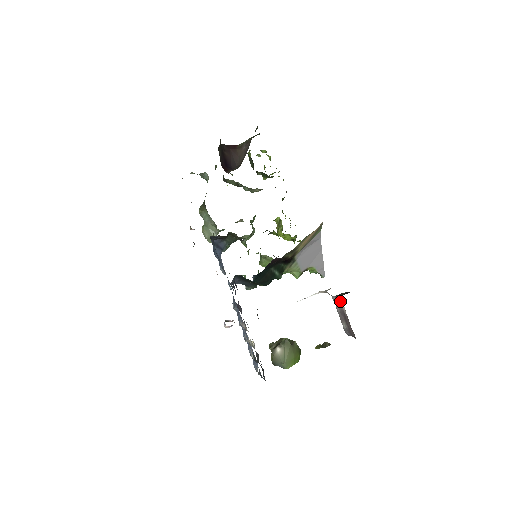
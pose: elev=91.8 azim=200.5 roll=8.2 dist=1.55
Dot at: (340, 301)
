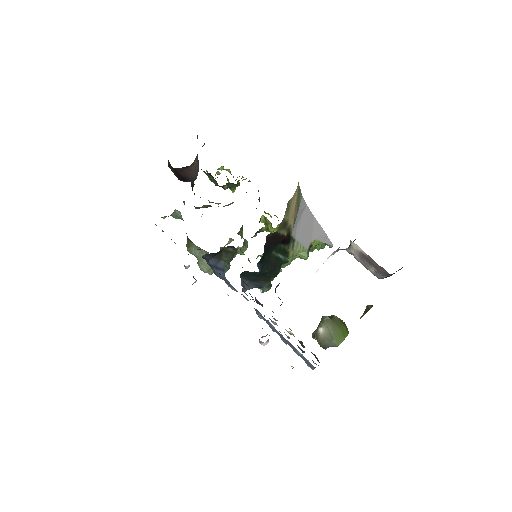
Dot at: (353, 246)
